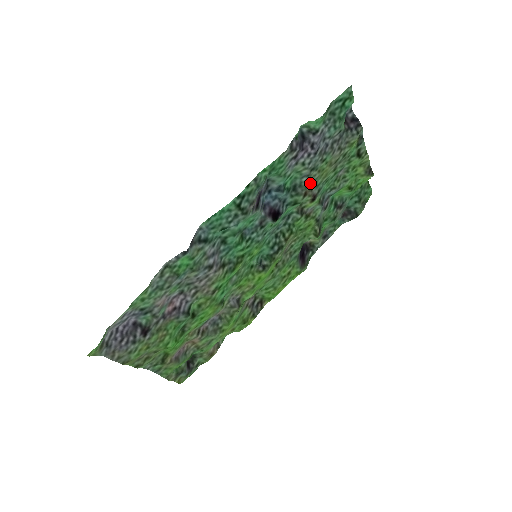
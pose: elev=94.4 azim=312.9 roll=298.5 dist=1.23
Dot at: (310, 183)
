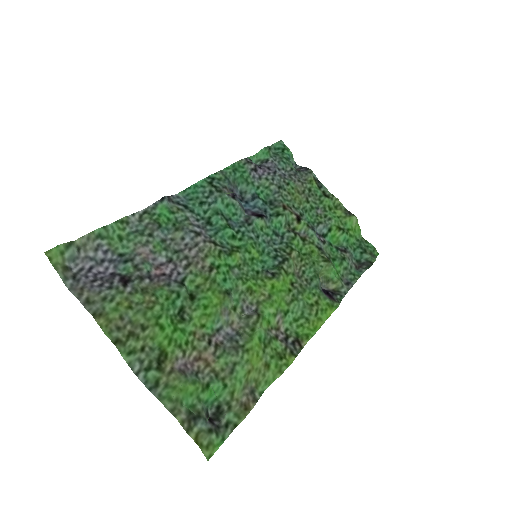
Dot at: (285, 201)
